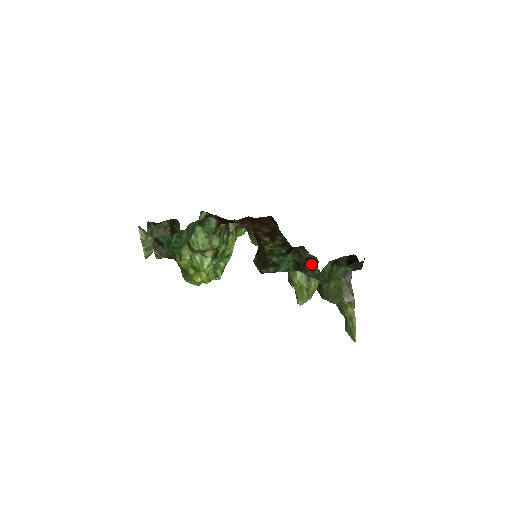
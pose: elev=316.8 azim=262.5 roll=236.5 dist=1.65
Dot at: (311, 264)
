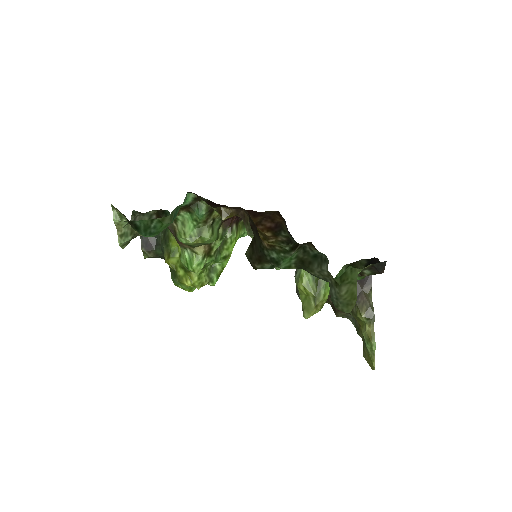
Dot at: (318, 262)
